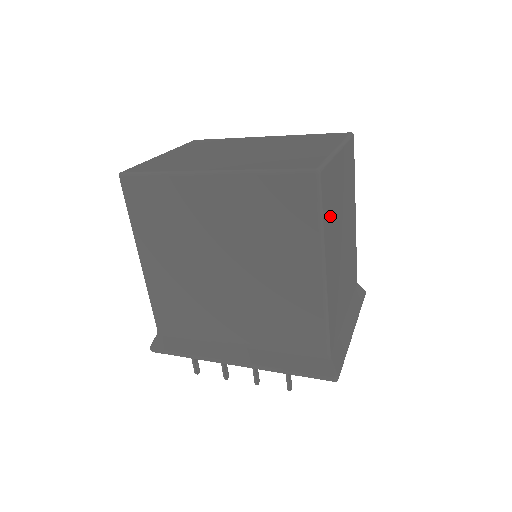
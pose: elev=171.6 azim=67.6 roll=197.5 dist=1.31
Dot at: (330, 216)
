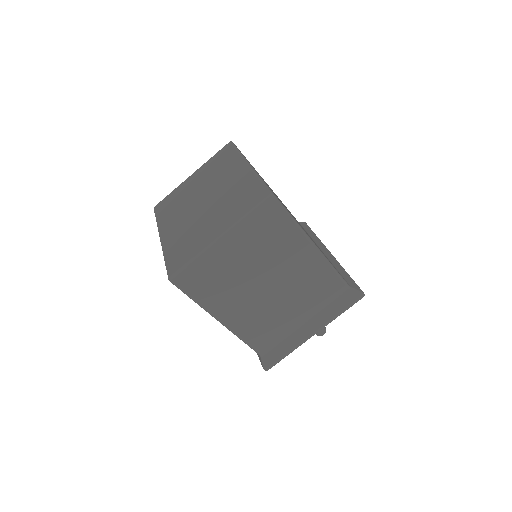
Dot at: (214, 289)
